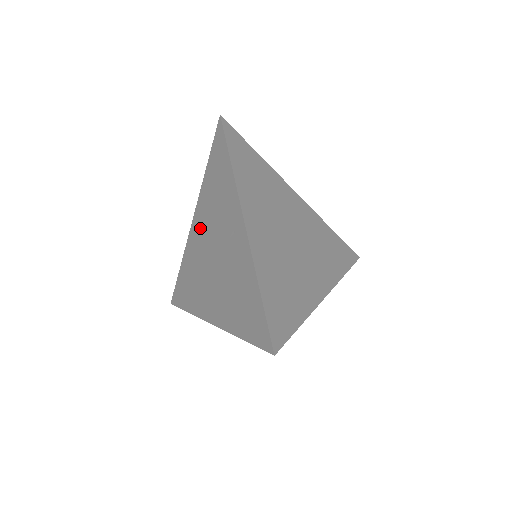
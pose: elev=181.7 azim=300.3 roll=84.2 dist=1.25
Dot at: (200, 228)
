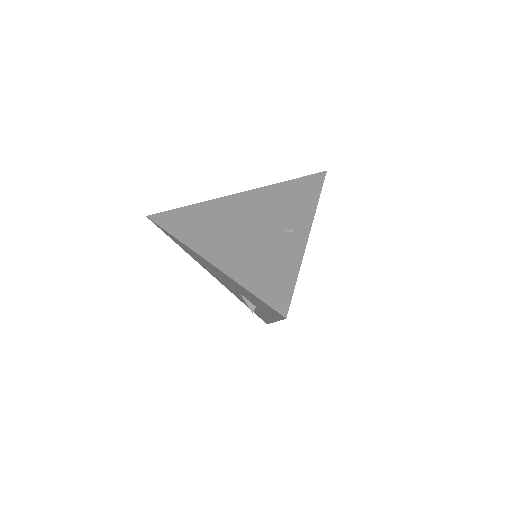
Dot at: (246, 203)
